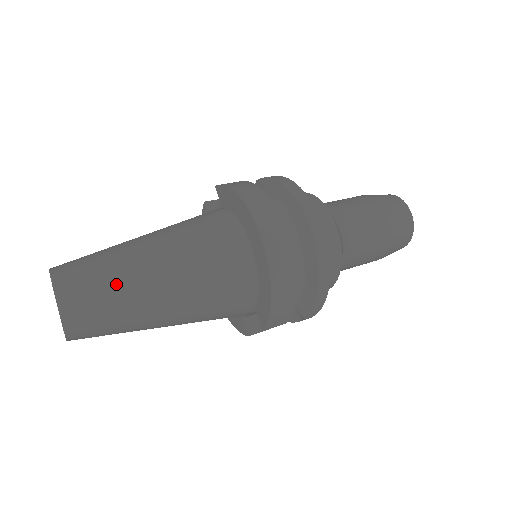
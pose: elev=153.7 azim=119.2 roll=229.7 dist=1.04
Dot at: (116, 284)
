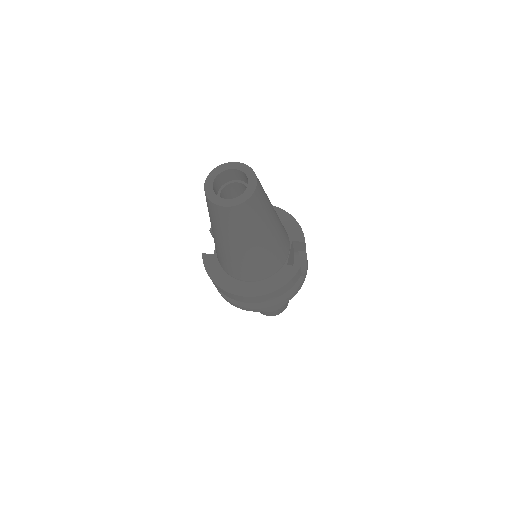
Dot at: occluded
